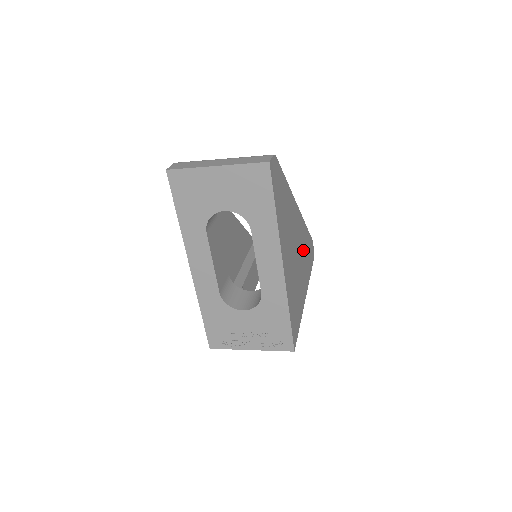
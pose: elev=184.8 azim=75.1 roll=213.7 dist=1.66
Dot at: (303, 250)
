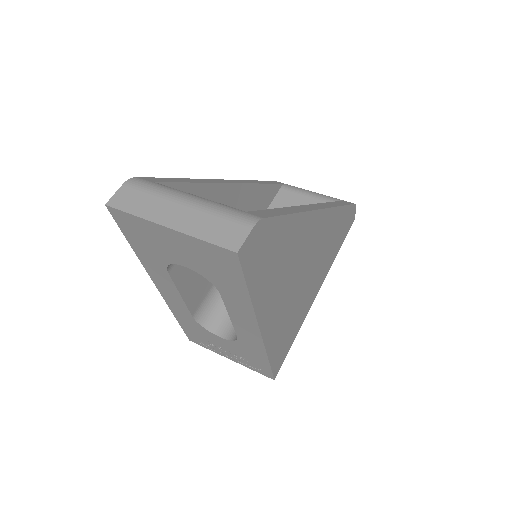
Dot at: (324, 246)
